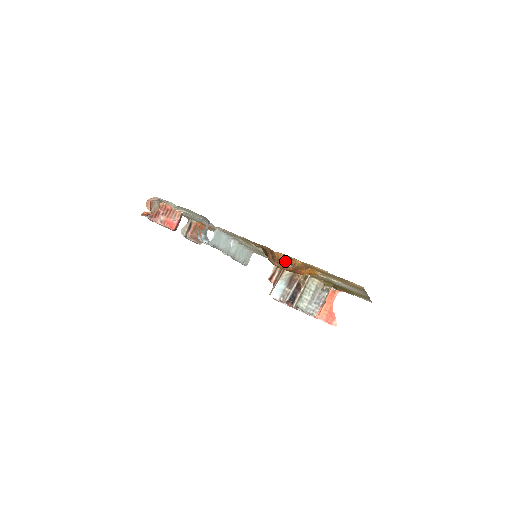
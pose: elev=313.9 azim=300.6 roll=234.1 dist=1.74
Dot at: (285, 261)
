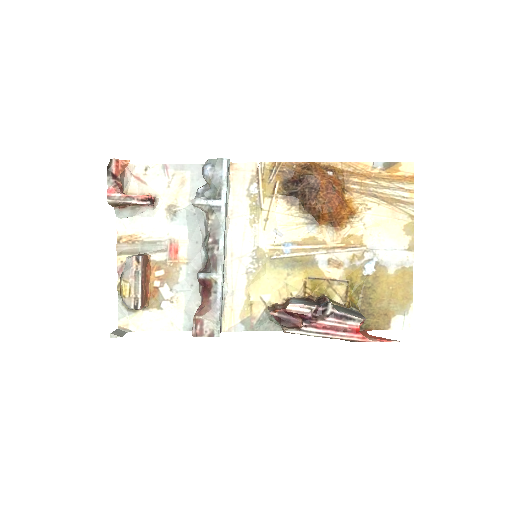
Dot at: (323, 169)
